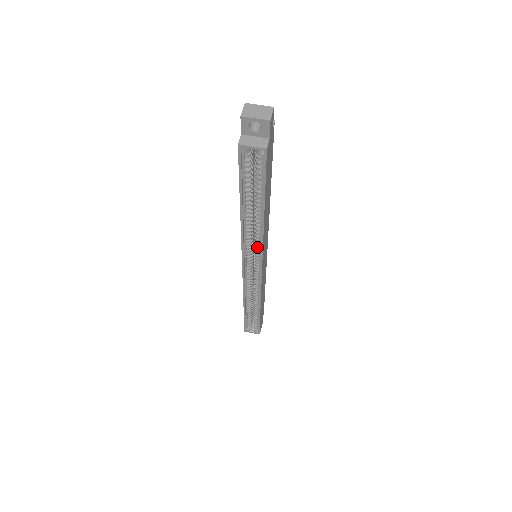
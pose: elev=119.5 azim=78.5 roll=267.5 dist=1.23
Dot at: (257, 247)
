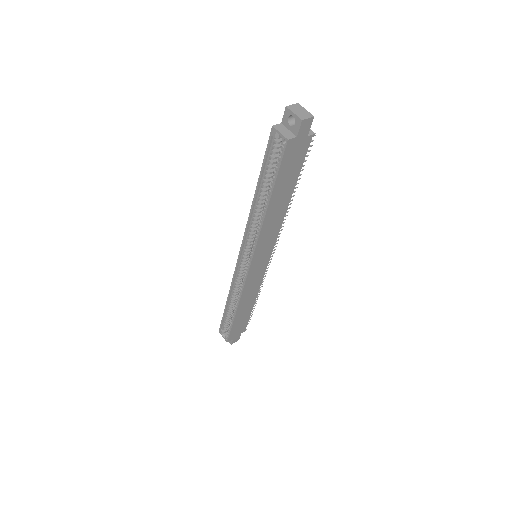
Dot at: (255, 239)
